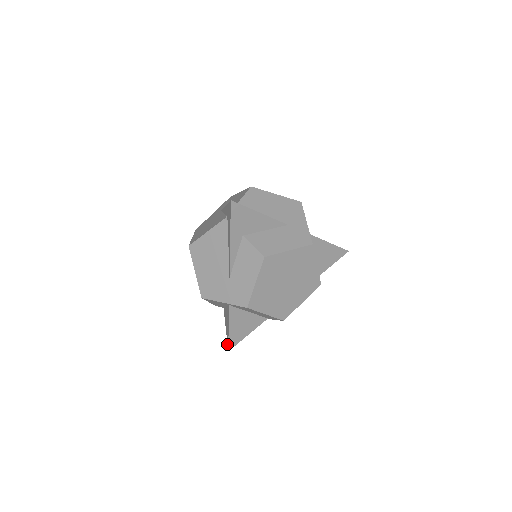
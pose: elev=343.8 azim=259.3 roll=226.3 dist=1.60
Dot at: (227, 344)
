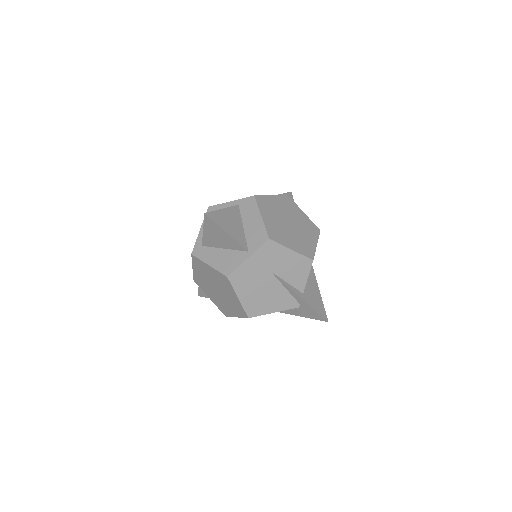
Dot at: (198, 294)
